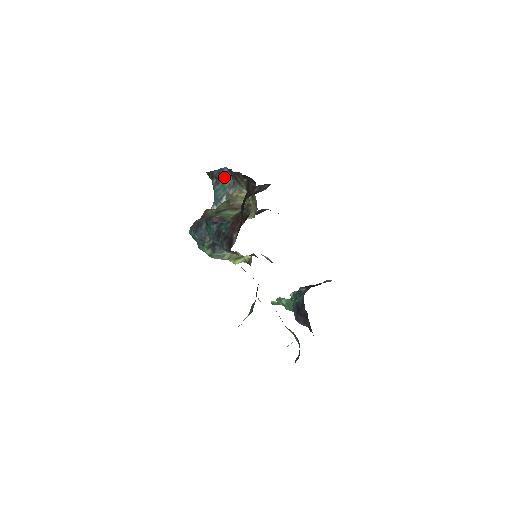
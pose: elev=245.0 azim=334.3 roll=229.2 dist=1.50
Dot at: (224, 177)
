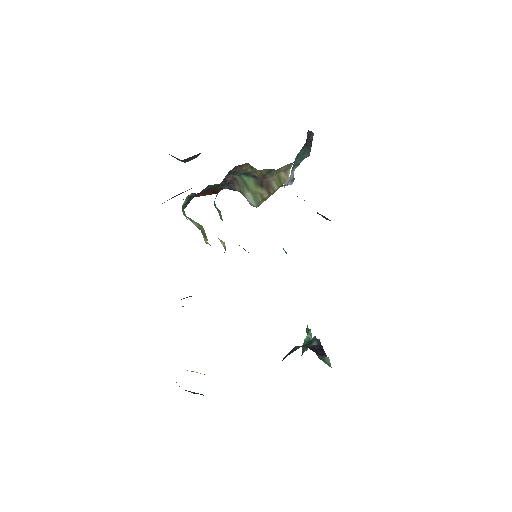
Dot at: (308, 144)
